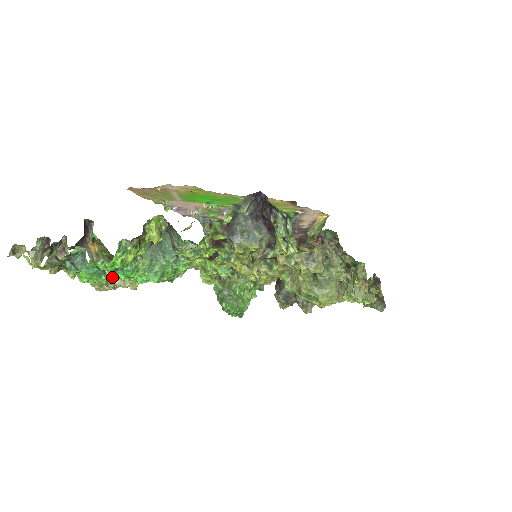
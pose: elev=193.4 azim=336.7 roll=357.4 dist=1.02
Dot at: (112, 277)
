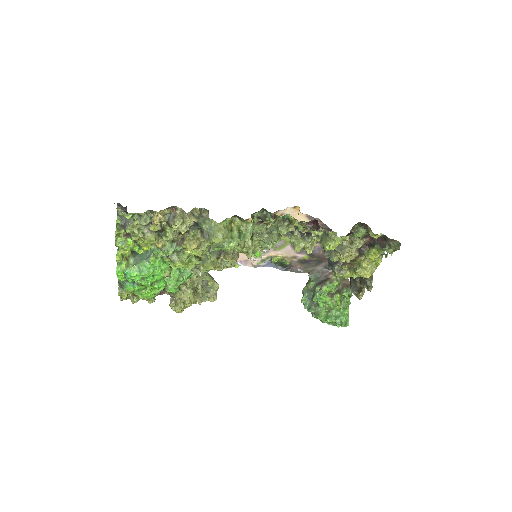
Dot at: (139, 285)
